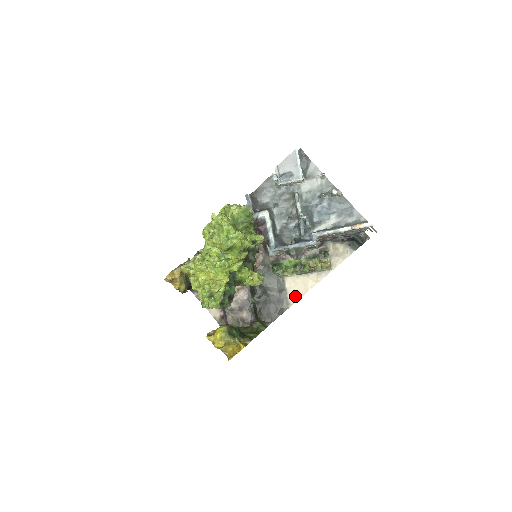
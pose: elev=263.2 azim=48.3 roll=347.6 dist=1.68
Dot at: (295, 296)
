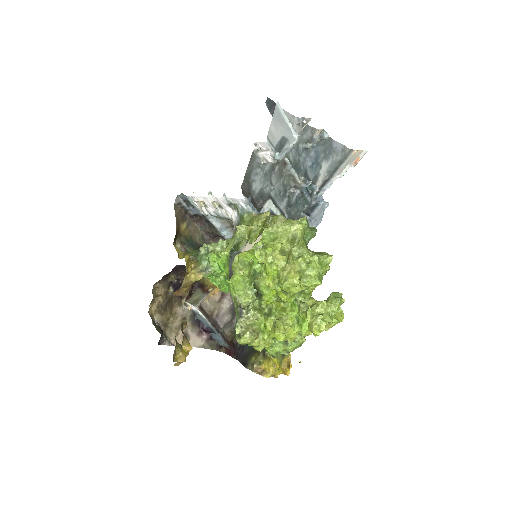
Dot at: occluded
